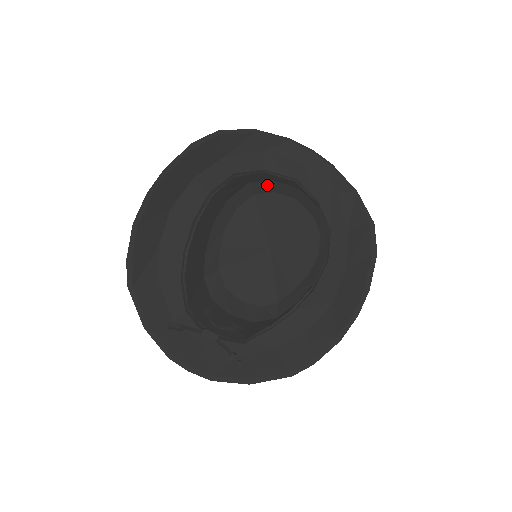
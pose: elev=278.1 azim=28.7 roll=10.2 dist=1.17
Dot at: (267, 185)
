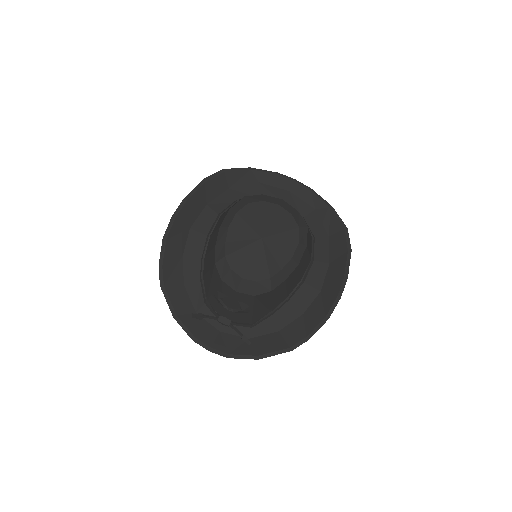
Dot at: (258, 197)
